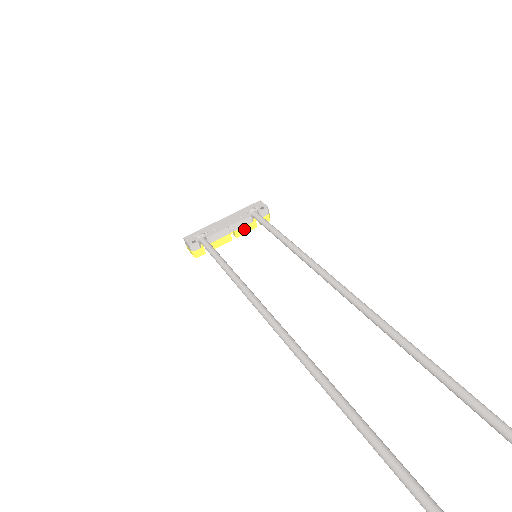
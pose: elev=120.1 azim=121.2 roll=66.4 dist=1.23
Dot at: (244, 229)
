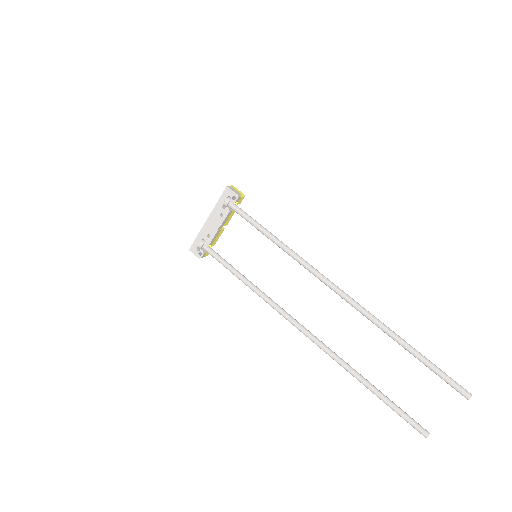
Dot at: (229, 218)
